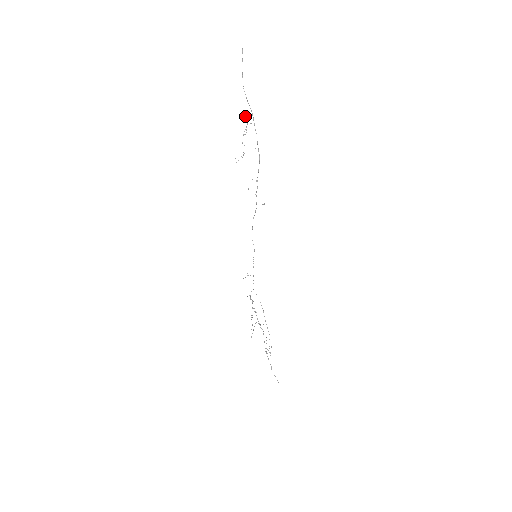
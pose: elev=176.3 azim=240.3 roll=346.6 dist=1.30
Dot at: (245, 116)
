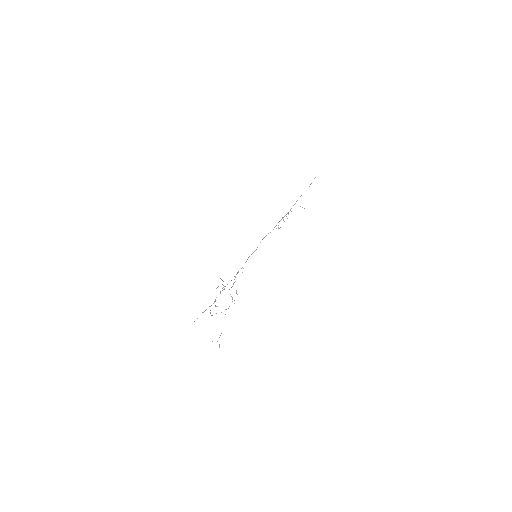
Dot at: (304, 208)
